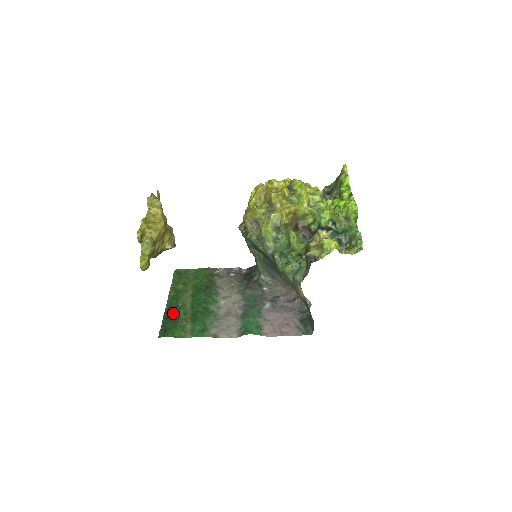
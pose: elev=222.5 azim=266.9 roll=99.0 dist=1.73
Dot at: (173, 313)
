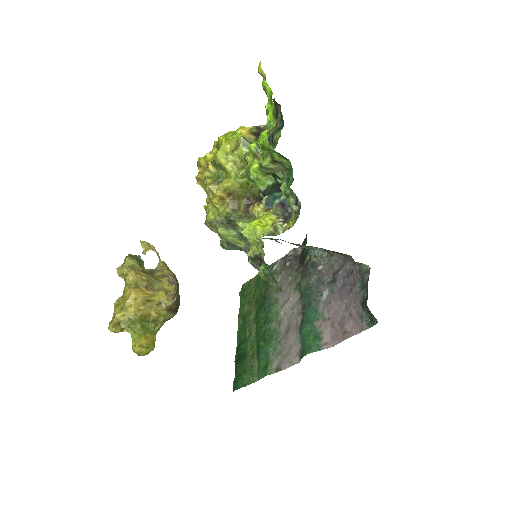
Dot at: (241, 351)
